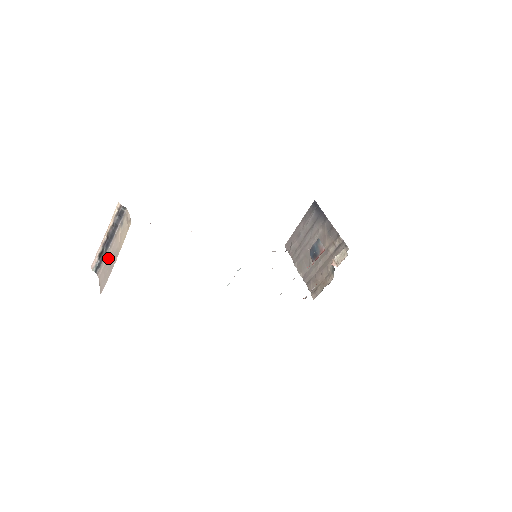
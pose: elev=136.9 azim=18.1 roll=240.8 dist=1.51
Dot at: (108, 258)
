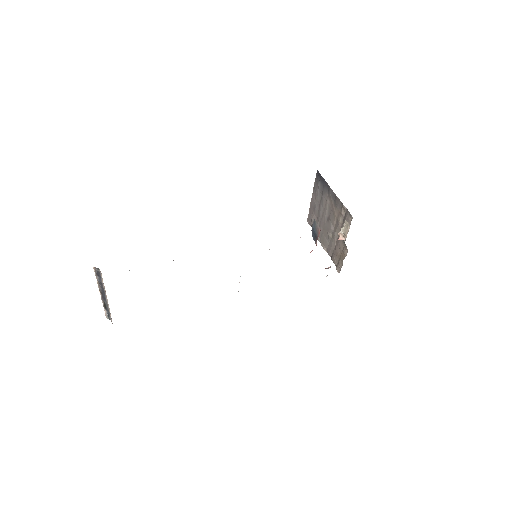
Dot at: (109, 309)
